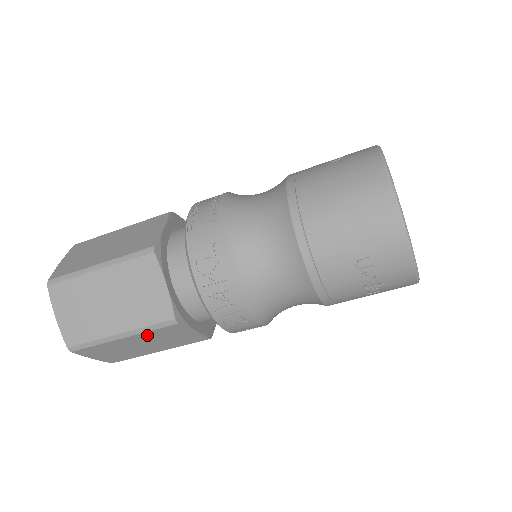
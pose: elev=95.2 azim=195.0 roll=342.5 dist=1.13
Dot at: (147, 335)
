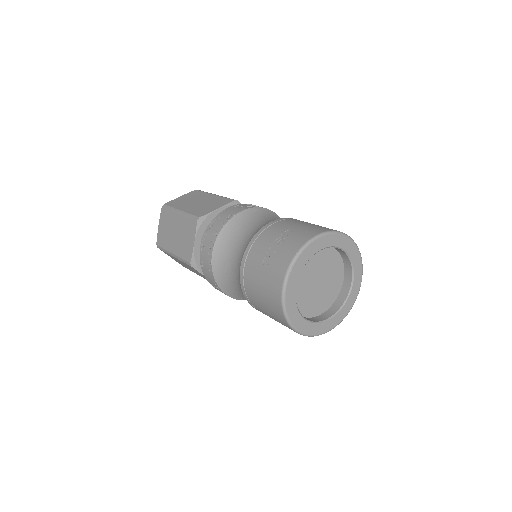
Dot at: occluded
